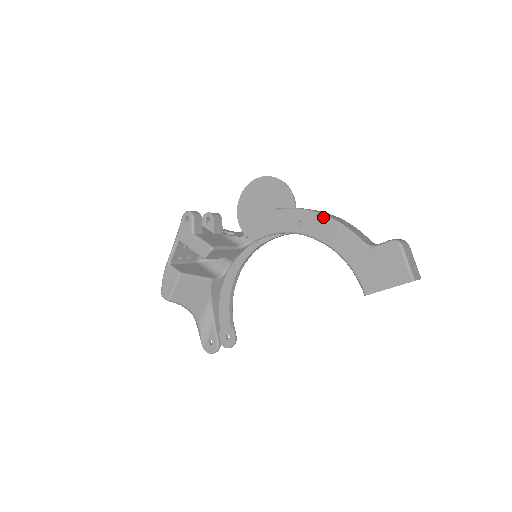
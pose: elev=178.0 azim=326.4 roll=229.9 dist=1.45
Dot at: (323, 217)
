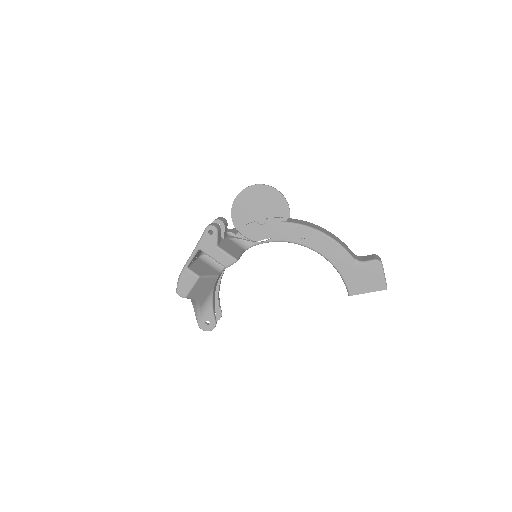
Dot at: (323, 235)
